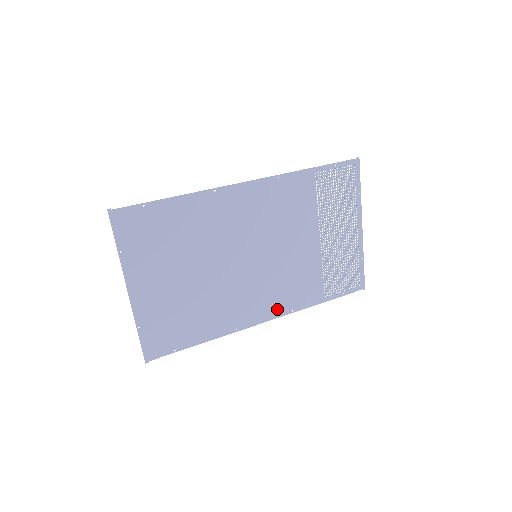
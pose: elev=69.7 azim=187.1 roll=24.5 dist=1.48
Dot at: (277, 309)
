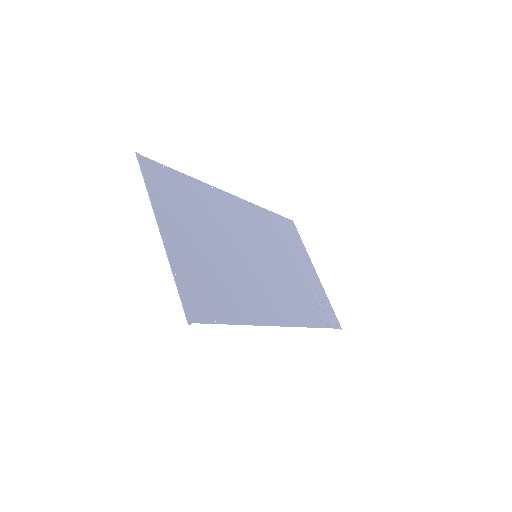
Dot at: (289, 317)
